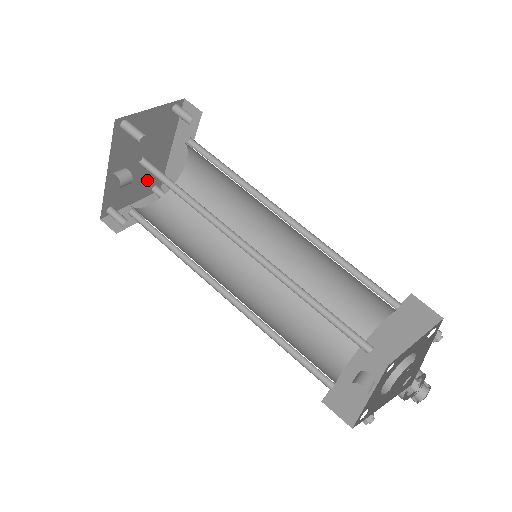
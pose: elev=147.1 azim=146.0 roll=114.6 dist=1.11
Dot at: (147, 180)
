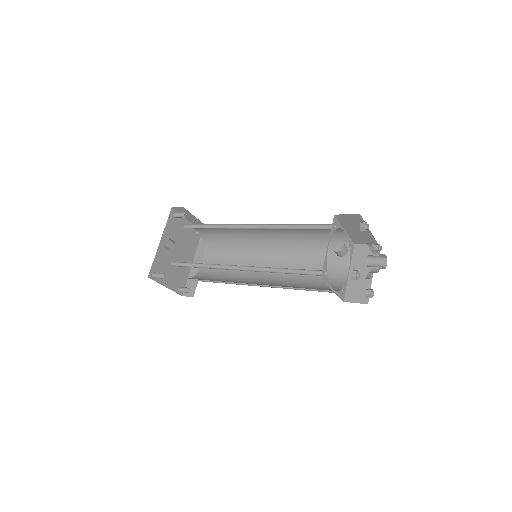
Dot at: (177, 276)
